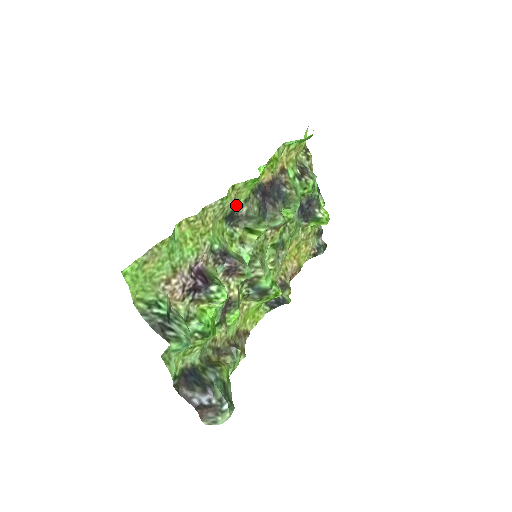
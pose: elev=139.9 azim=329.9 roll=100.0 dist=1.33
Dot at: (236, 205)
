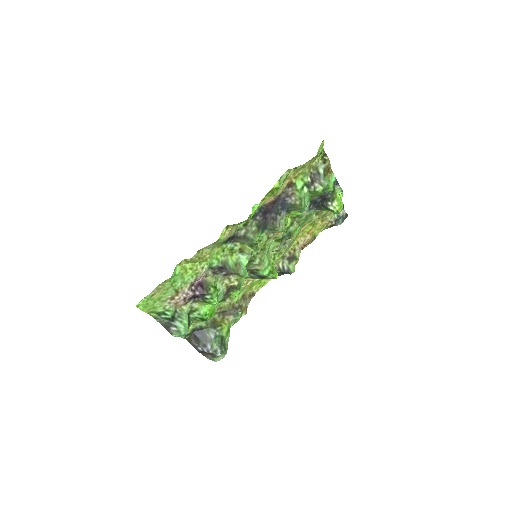
Dot at: (235, 229)
